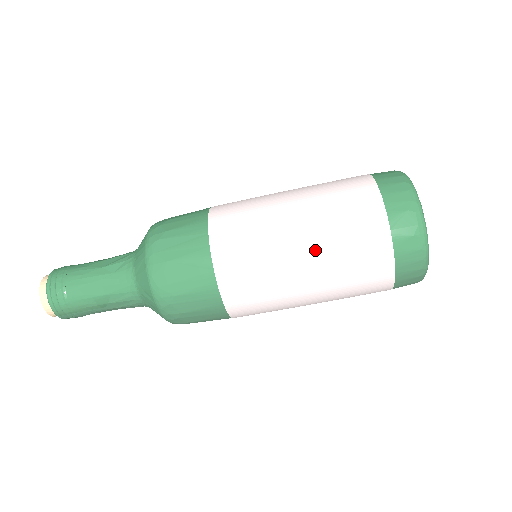
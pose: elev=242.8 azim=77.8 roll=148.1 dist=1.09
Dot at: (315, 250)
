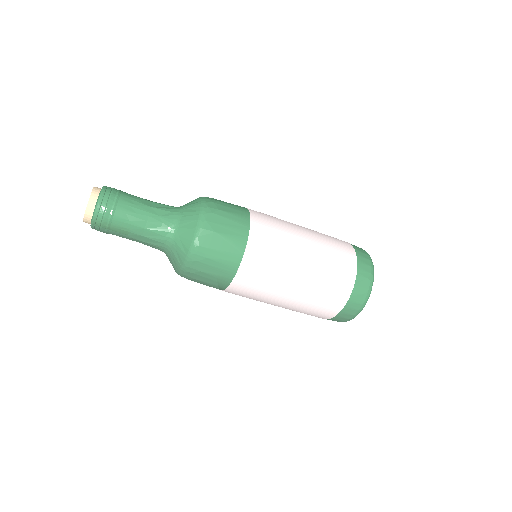
Dot at: (310, 274)
